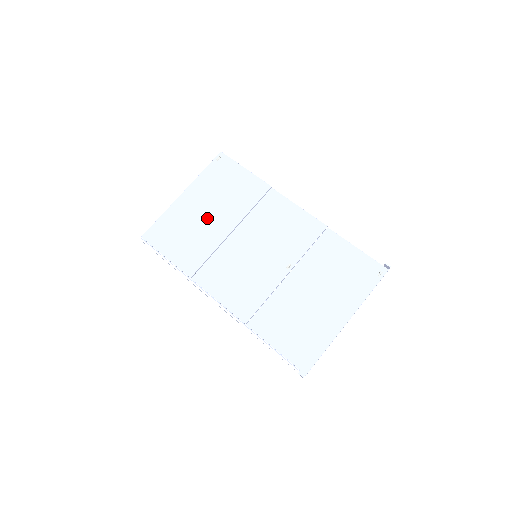
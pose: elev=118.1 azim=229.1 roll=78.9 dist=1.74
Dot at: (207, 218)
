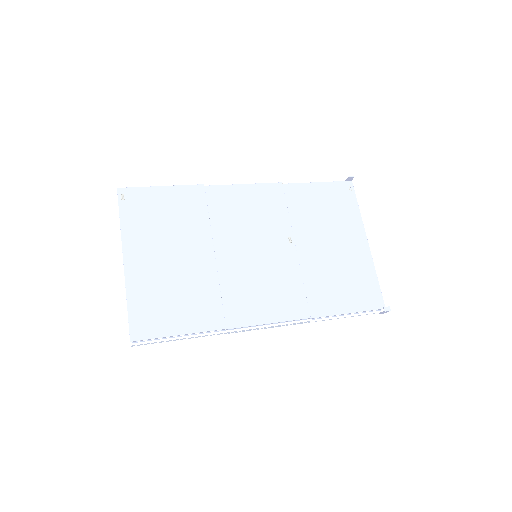
Dot at: (178, 262)
